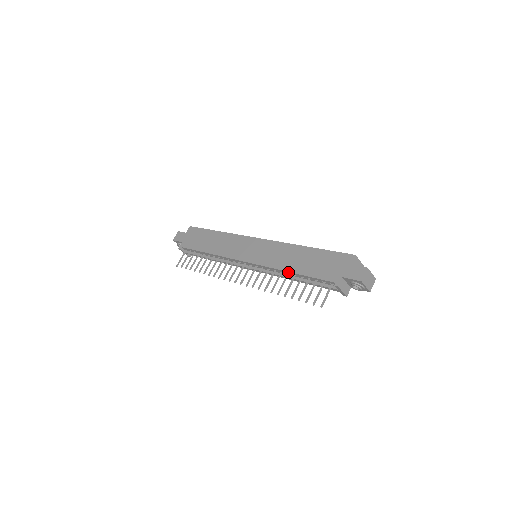
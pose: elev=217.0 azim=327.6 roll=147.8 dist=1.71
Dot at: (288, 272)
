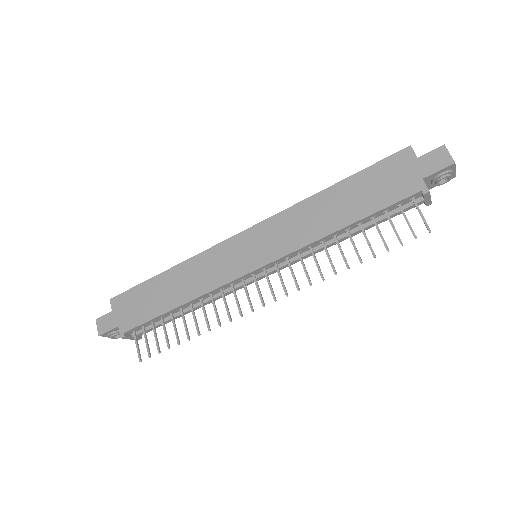
Dot at: (336, 232)
